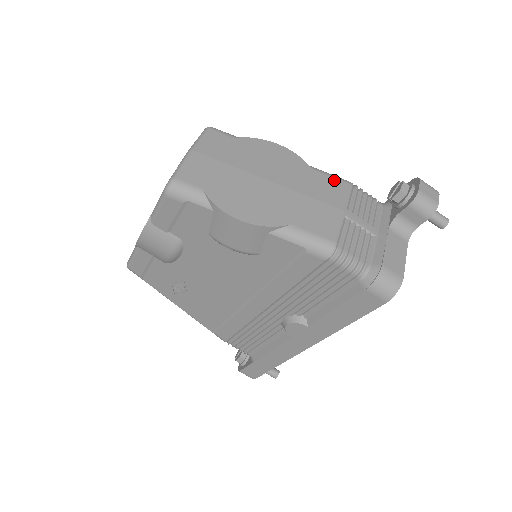
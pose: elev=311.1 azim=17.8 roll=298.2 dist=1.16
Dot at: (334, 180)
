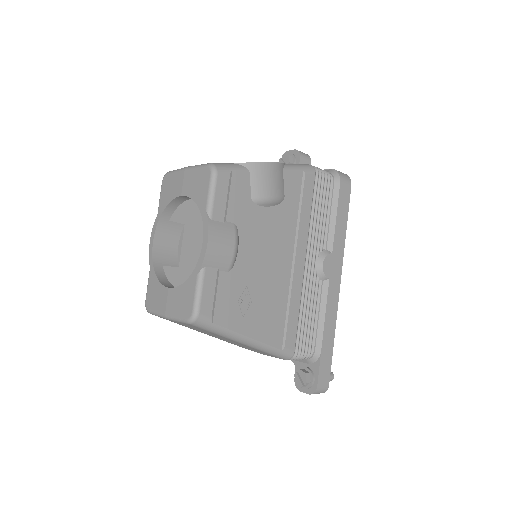
Dot at: occluded
